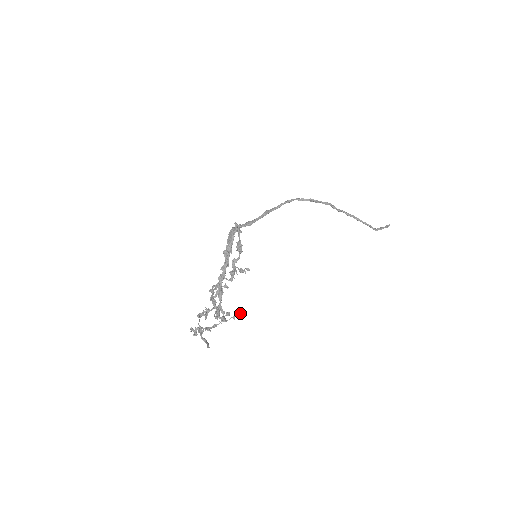
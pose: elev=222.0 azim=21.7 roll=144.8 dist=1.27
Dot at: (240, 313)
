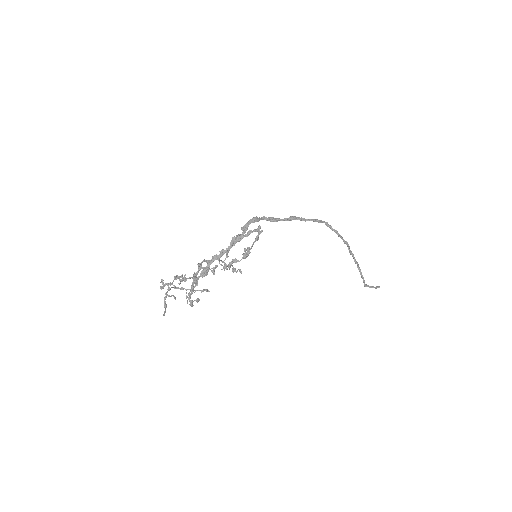
Dot at: occluded
